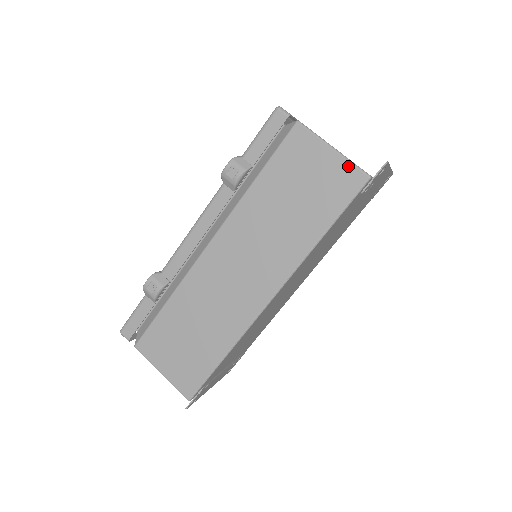
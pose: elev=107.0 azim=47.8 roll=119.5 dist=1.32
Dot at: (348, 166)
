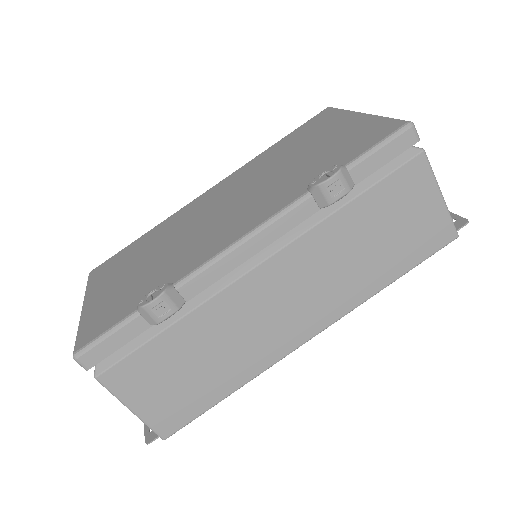
Dot at: (447, 220)
